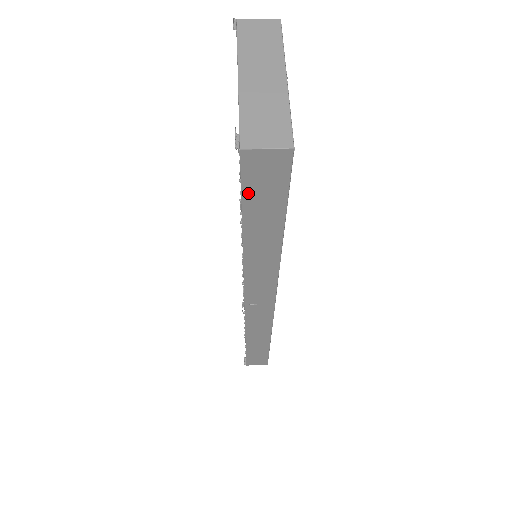
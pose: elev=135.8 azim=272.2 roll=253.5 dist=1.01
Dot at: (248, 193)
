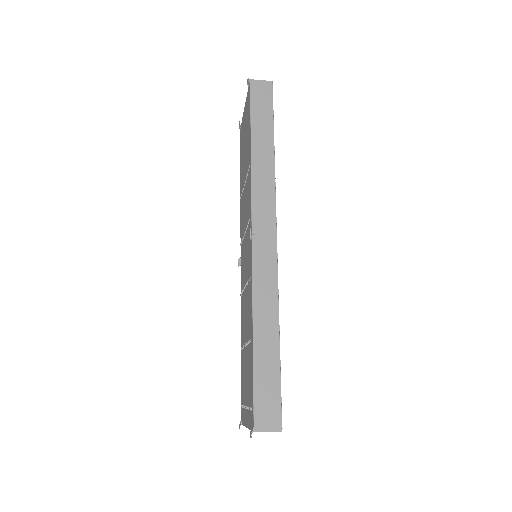
Dot at: (254, 105)
